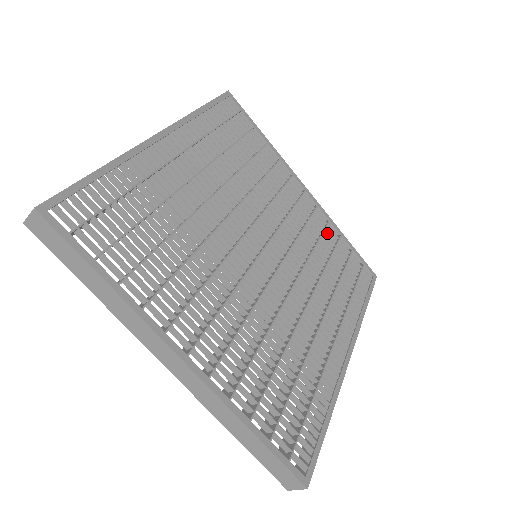
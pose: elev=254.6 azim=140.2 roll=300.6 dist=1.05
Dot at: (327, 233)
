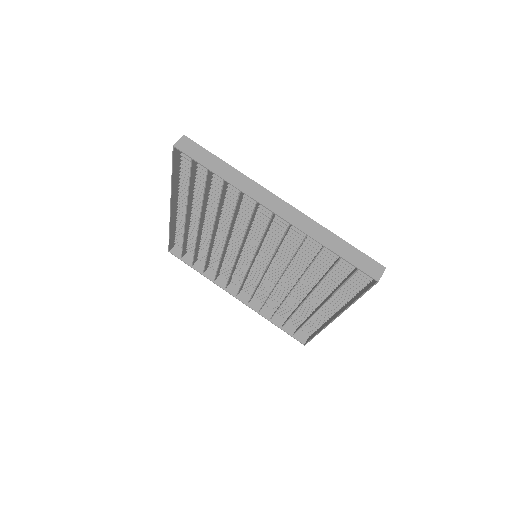
Dot at: occluded
